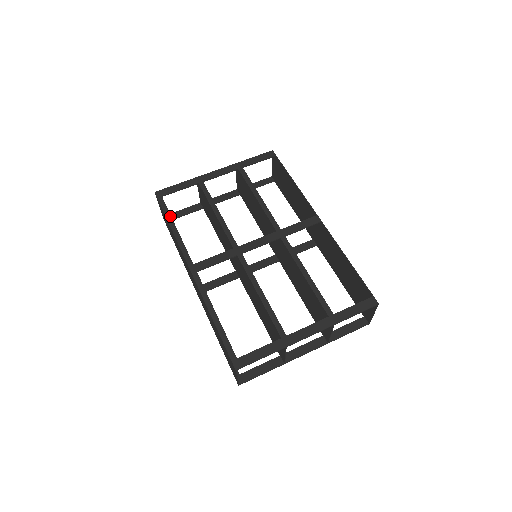
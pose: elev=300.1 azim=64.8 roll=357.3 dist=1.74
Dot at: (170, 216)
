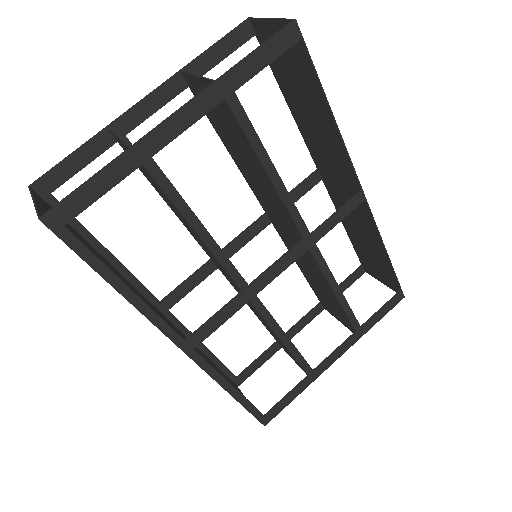
Dot at: (108, 271)
